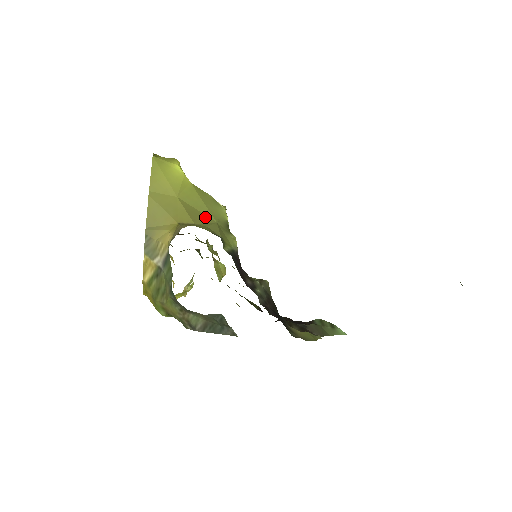
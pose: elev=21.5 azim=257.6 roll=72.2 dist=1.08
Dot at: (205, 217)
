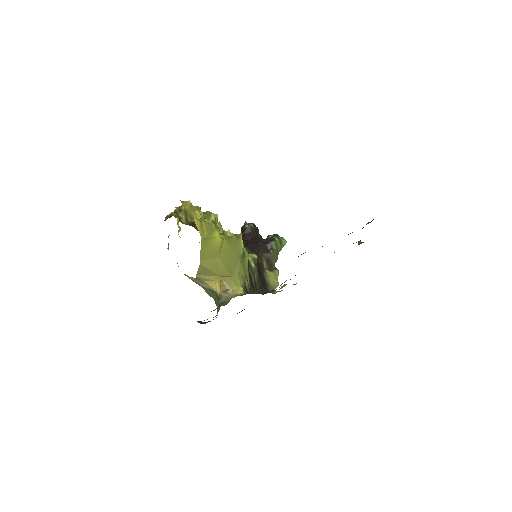
Dot at: (234, 262)
